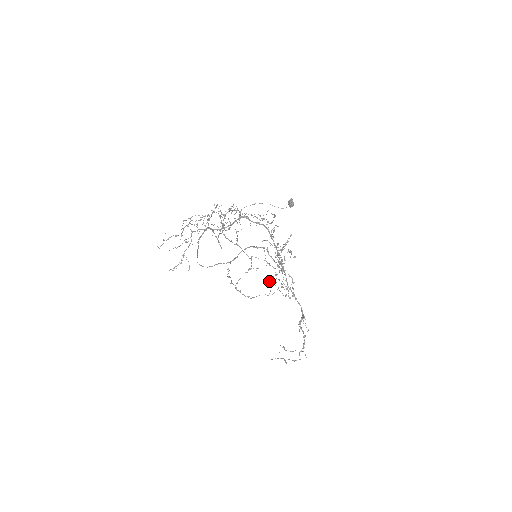
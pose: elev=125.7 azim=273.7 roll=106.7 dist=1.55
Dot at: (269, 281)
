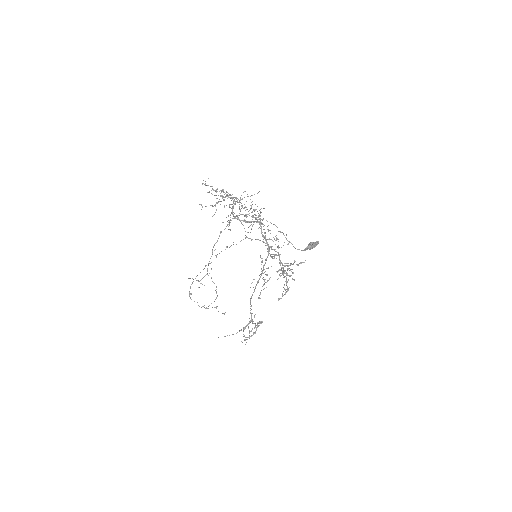
Dot at: occluded
